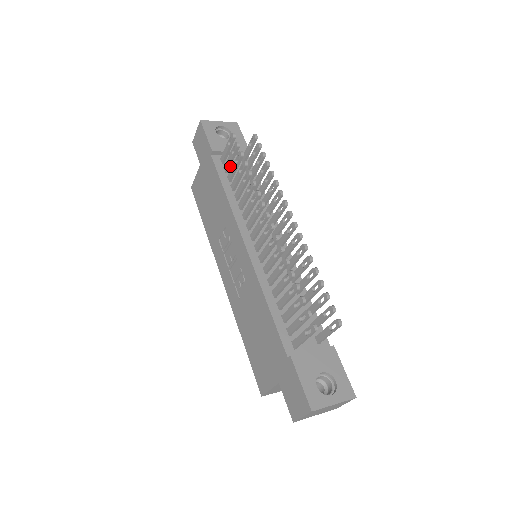
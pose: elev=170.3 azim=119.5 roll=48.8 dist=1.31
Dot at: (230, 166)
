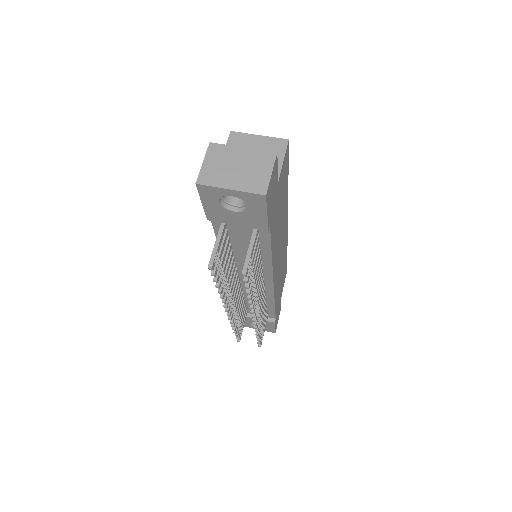
Dot at: (225, 242)
